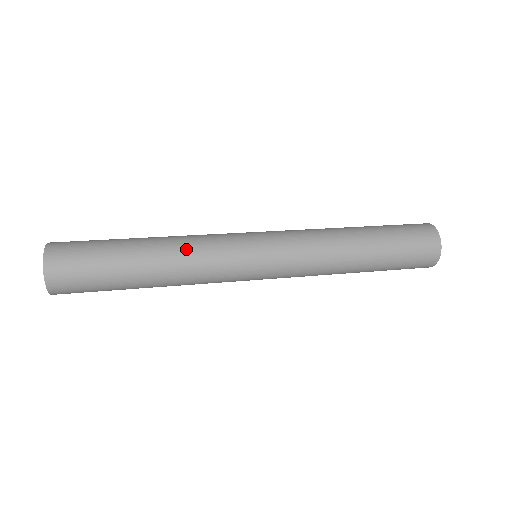
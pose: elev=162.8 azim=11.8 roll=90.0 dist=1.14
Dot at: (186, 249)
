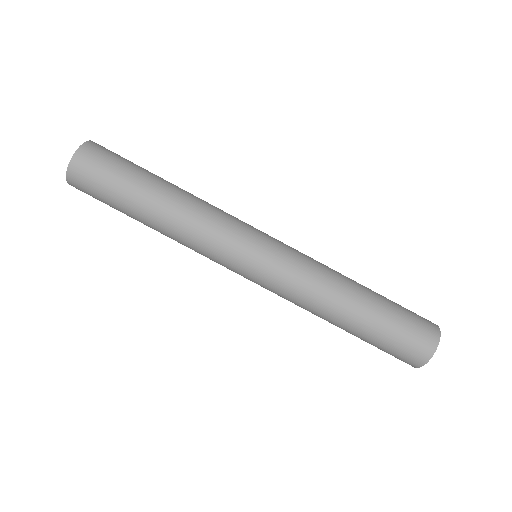
Dot at: (204, 201)
